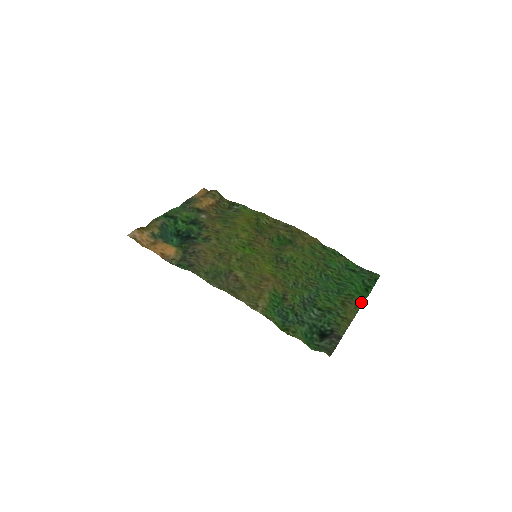
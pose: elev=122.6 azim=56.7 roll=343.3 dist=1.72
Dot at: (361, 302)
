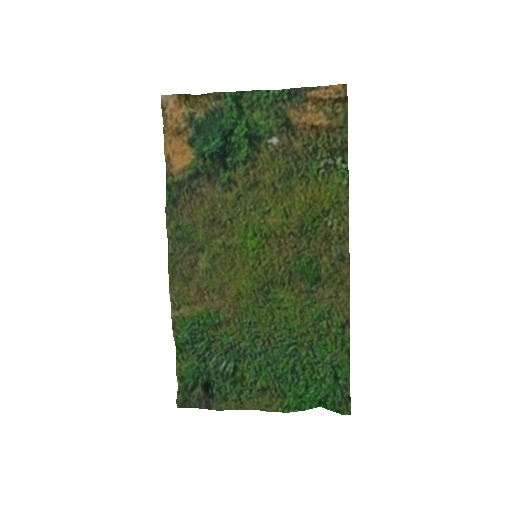
Dot at: (280, 409)
